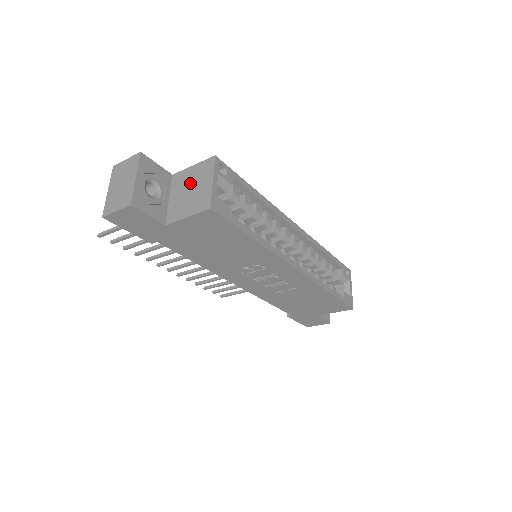
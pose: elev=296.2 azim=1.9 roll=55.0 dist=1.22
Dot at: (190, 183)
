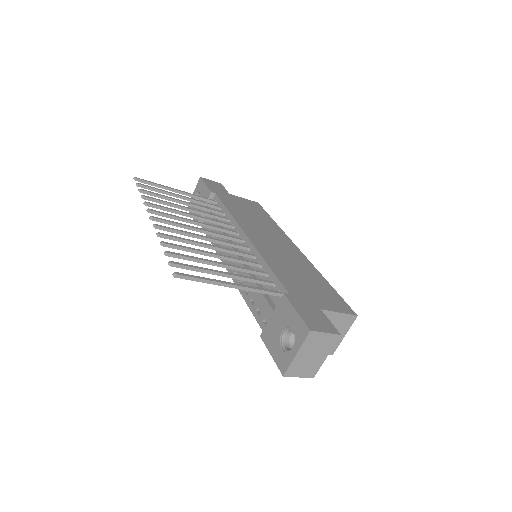
Dot at: occluded
